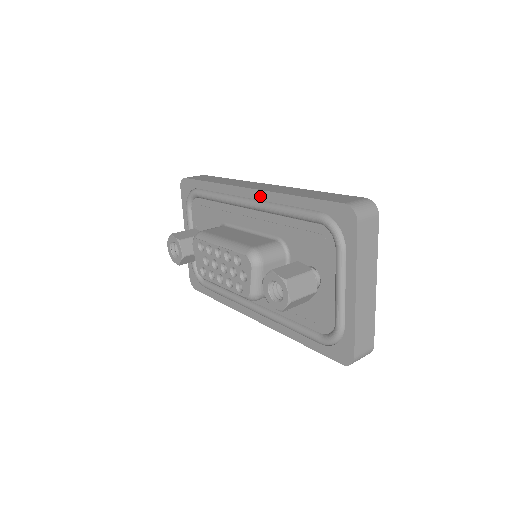
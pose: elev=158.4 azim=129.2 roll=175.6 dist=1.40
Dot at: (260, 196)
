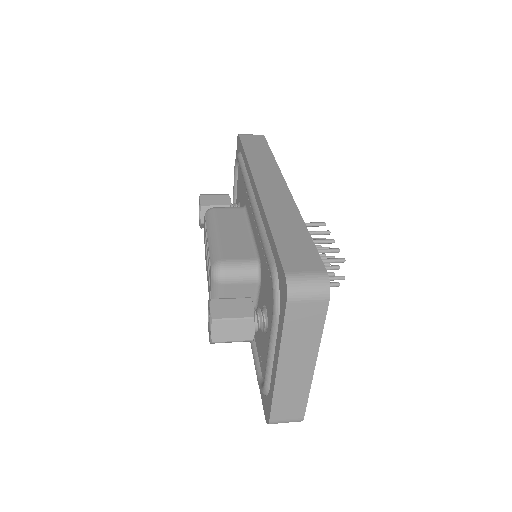
Dot at: (258, 202)
